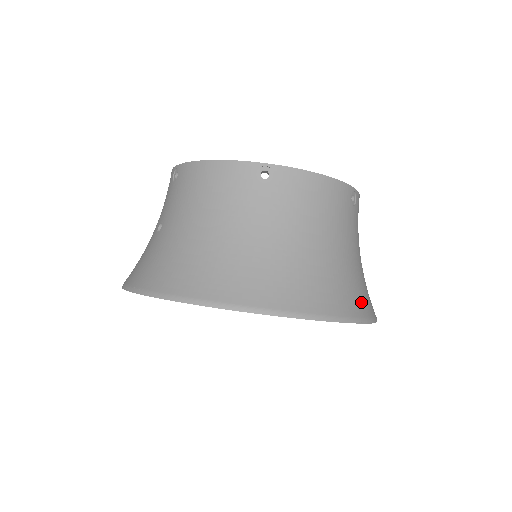
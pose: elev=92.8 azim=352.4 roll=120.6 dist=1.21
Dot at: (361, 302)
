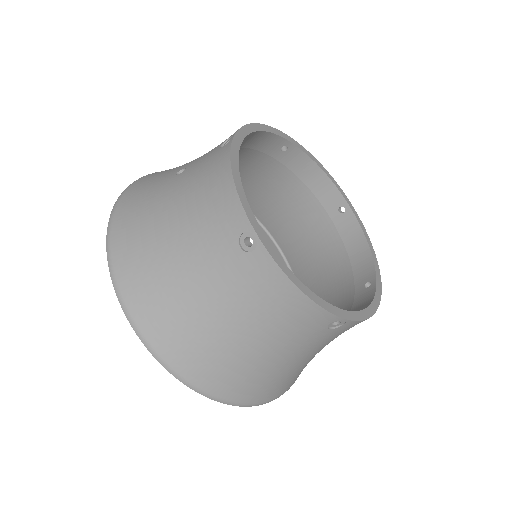
Dot at: (246, 391)
